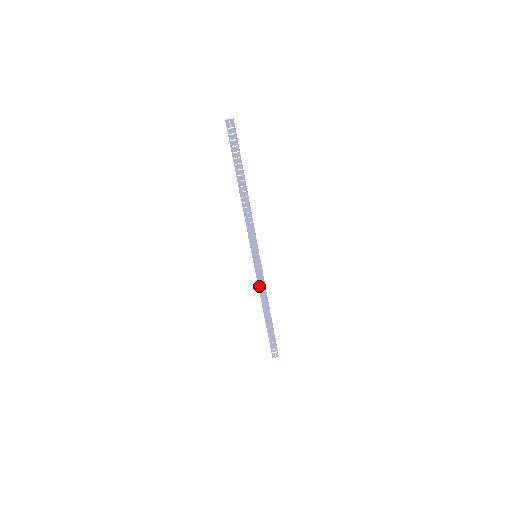
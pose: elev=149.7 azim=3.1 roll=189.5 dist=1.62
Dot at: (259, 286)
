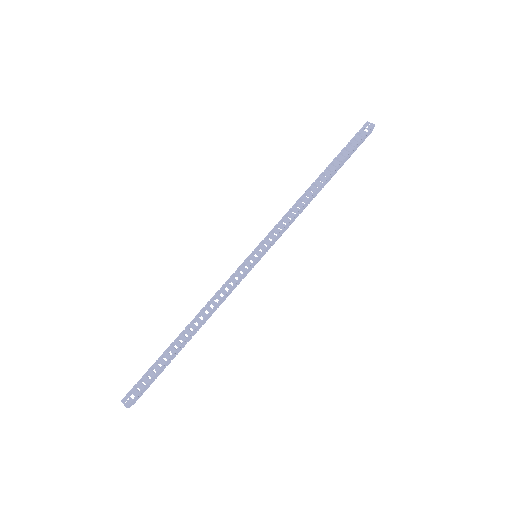
Dot at: (221, 289)
